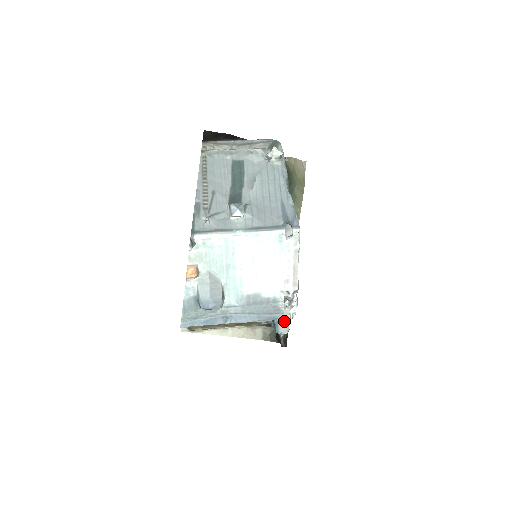
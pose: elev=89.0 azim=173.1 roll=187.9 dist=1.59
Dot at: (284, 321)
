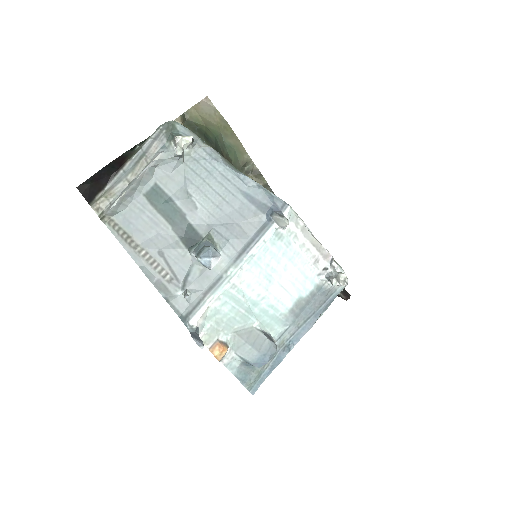
Dot at: occluded
